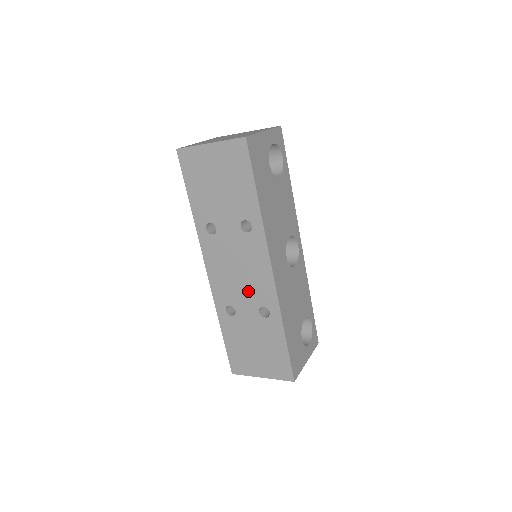
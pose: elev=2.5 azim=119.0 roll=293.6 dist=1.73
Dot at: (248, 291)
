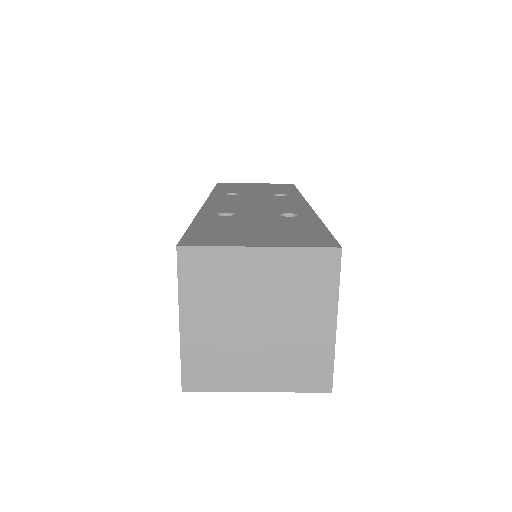
Dot at: (266, 208)
